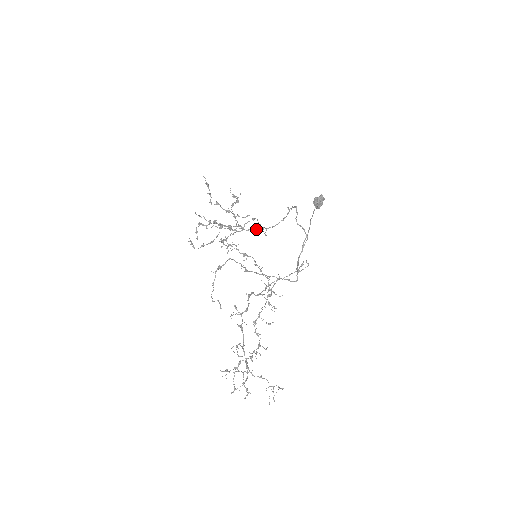
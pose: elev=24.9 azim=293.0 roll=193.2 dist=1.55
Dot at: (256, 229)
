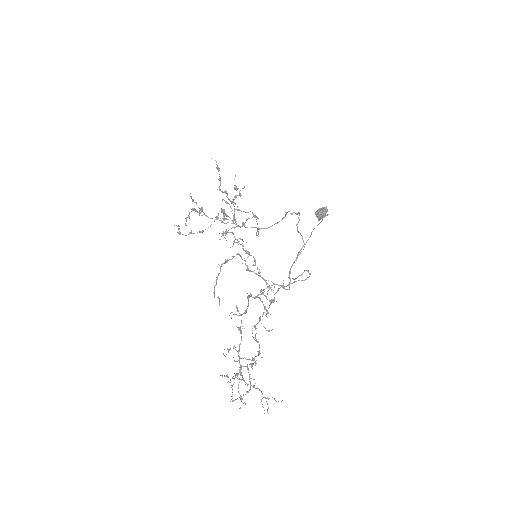
Dot at: occluded
